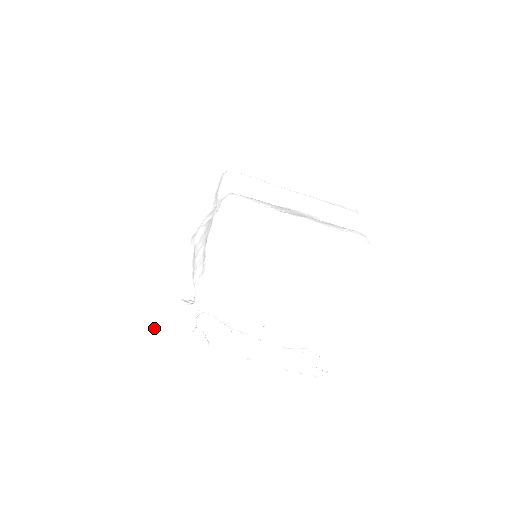
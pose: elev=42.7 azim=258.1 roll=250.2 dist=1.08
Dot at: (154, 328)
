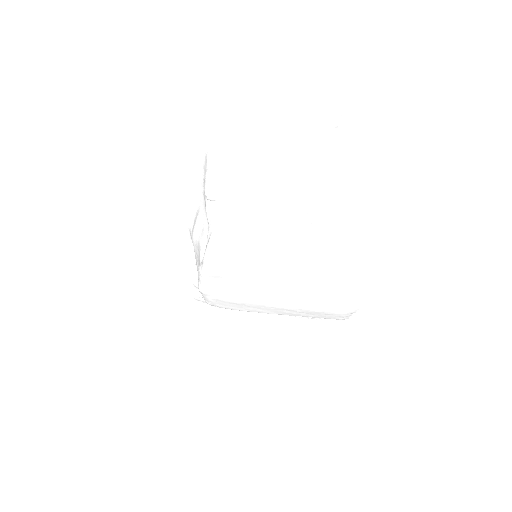
Dot at: (179, 297)
